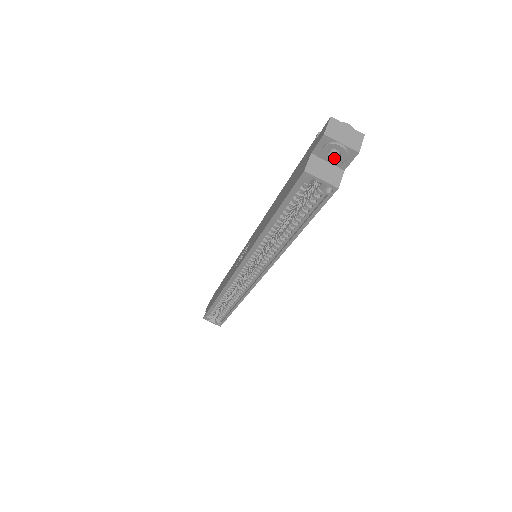
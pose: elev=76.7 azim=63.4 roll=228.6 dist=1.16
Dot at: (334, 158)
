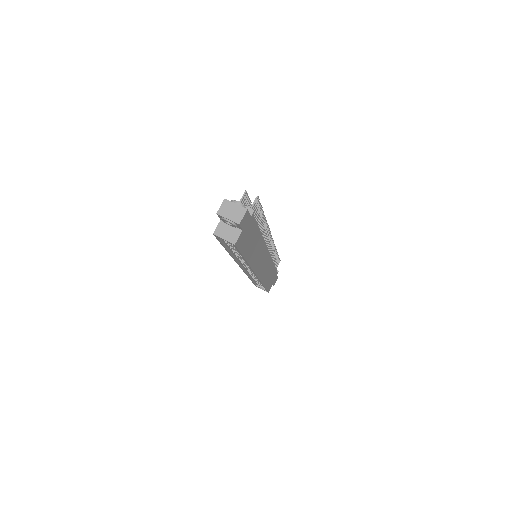
Dot at: (231, 225)
